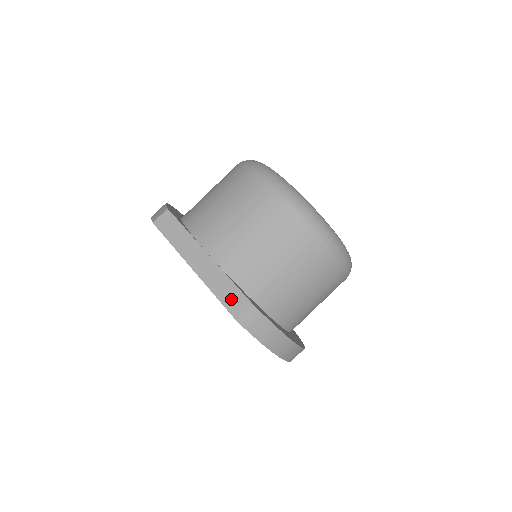
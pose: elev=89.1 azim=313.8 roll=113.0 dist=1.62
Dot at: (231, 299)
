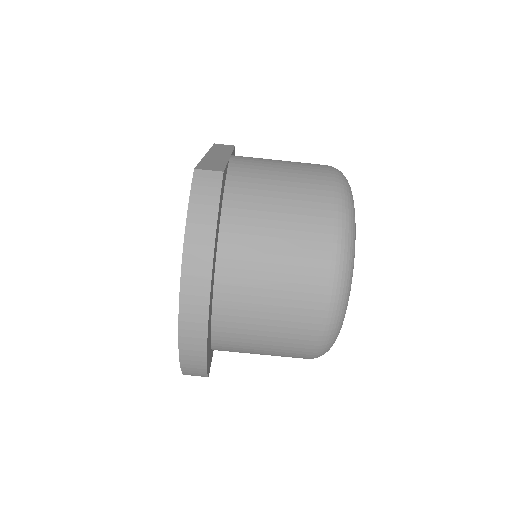
Dot at: (210, 165)
